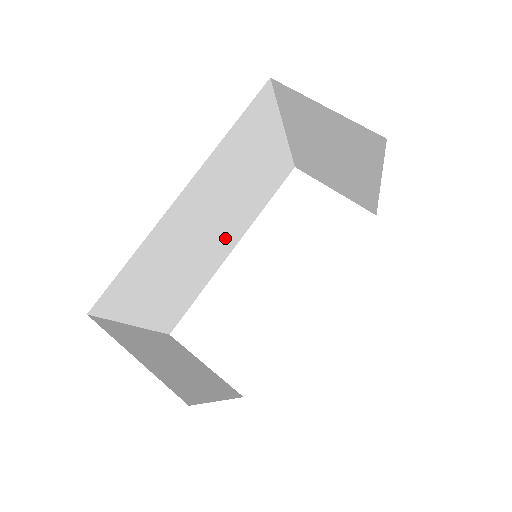
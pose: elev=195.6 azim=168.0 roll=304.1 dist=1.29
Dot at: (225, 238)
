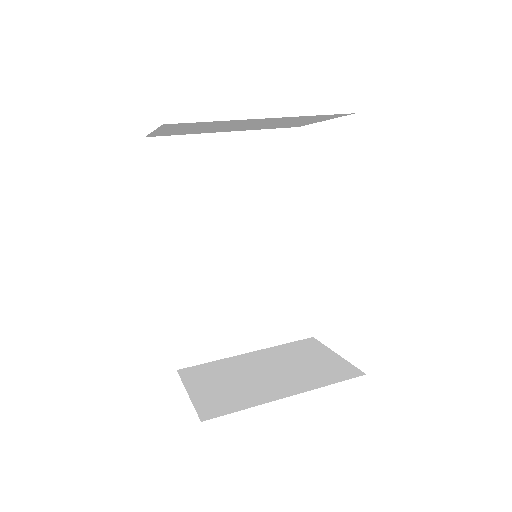
Dot at: (276, 241)
